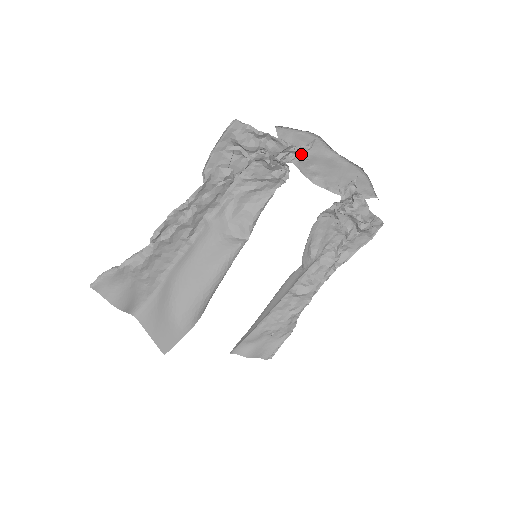
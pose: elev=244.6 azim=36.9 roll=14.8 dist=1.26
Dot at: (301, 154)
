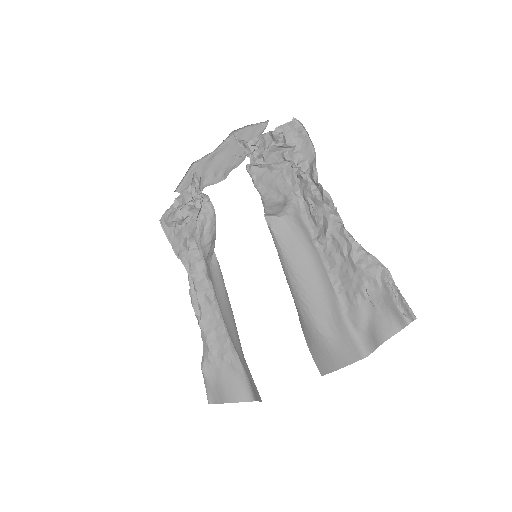
Dot at: (201, 180)
